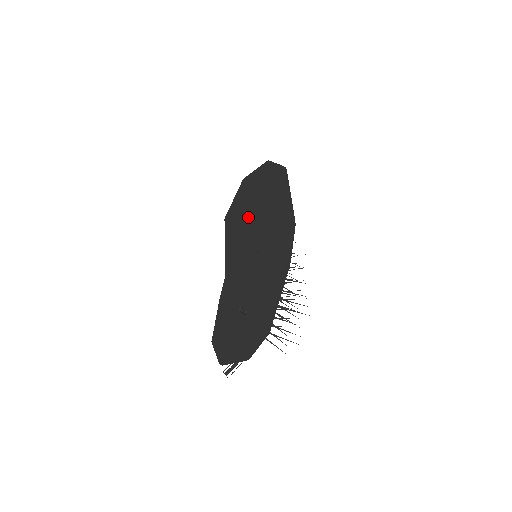
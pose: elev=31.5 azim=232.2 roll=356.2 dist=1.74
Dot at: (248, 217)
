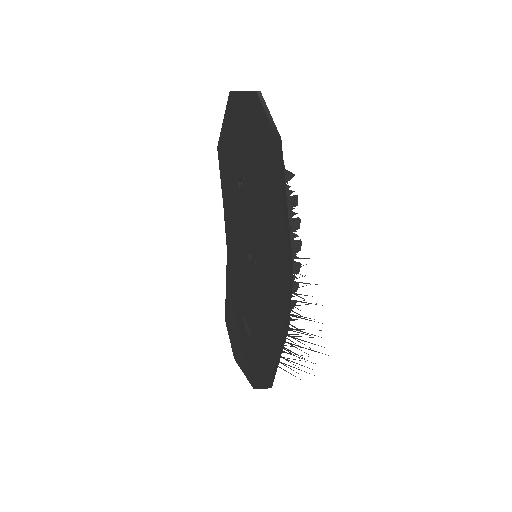
Dot at: (242, 180)
